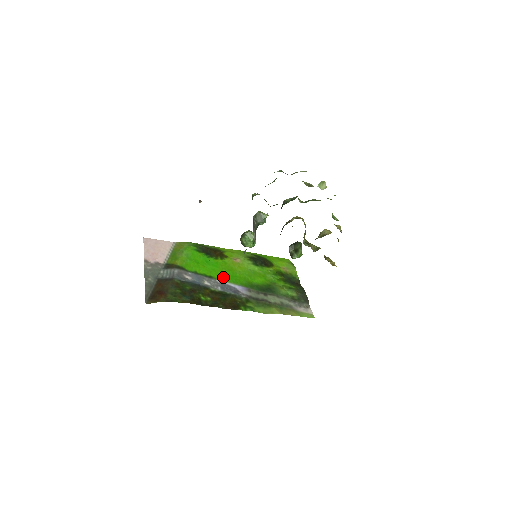
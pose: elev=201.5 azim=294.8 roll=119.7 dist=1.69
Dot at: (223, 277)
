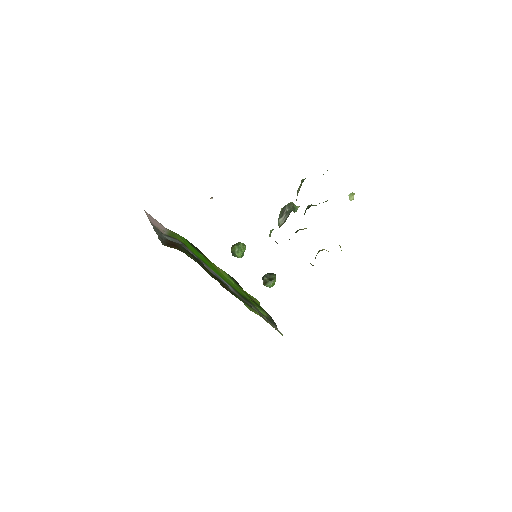
Dot at: (214, 270)
